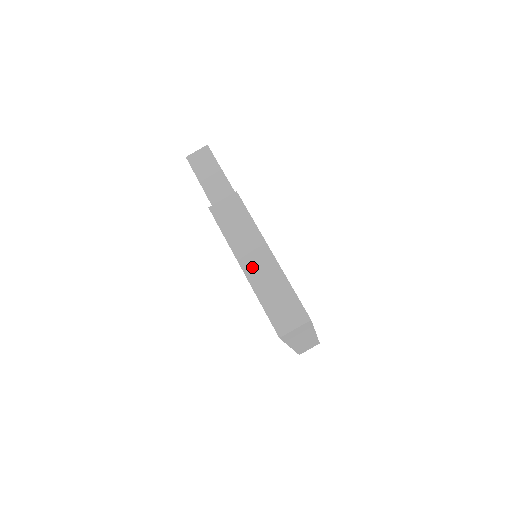
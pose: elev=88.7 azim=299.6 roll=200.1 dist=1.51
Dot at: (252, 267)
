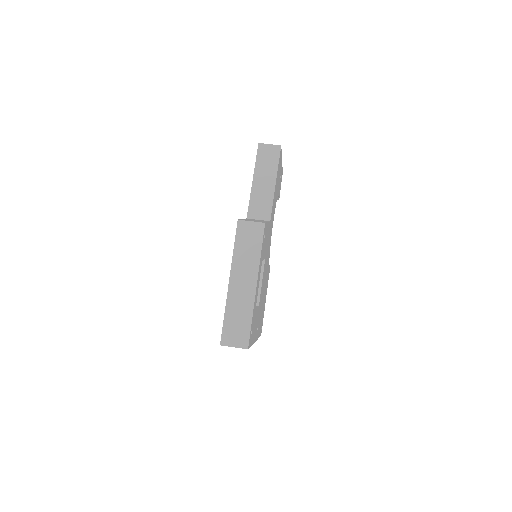
Dot at: (236, 285)
